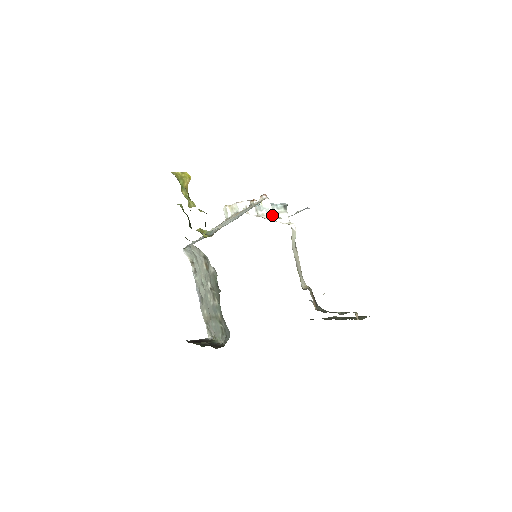
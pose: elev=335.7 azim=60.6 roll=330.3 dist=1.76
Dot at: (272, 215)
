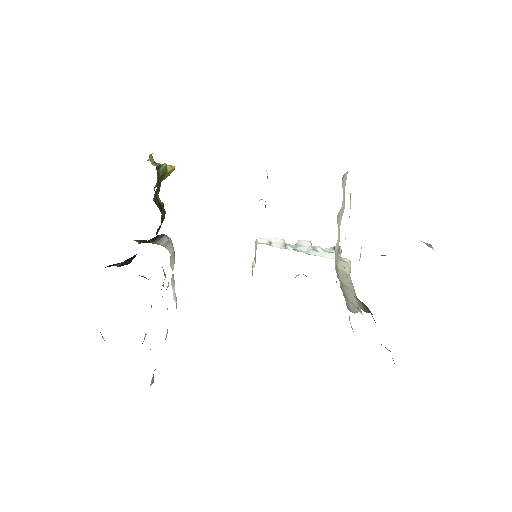
Dot at: (311, 252)
